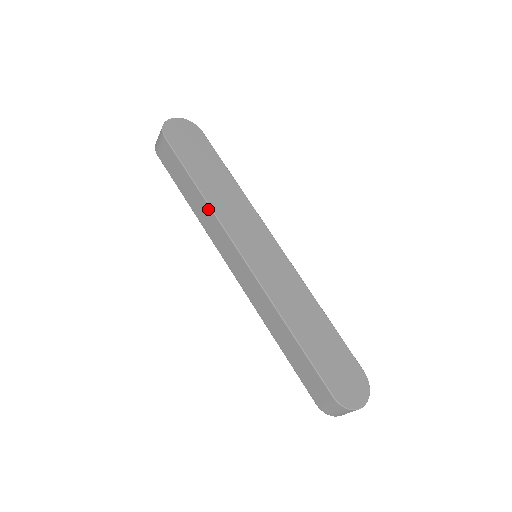
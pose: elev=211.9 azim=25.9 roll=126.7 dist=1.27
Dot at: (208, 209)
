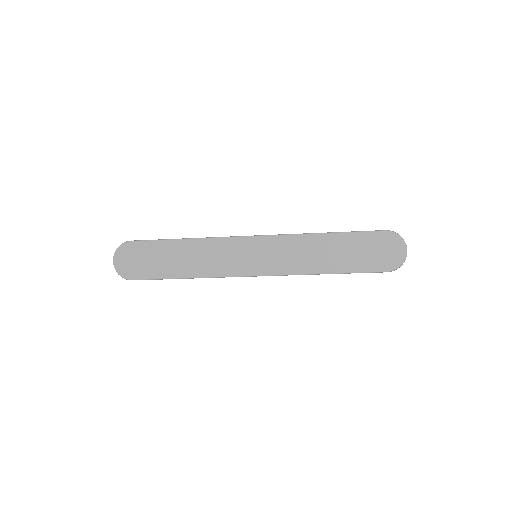
Dot at: occluded
